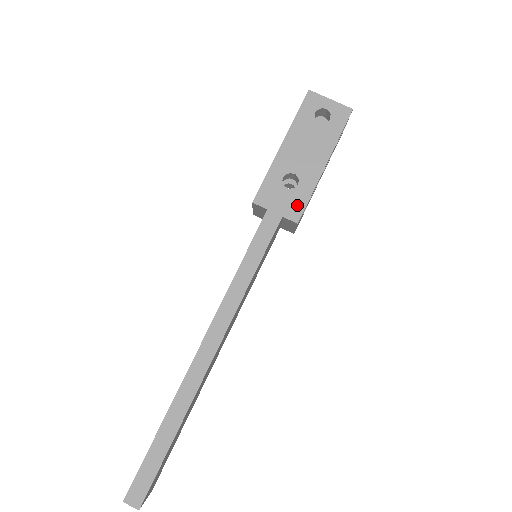
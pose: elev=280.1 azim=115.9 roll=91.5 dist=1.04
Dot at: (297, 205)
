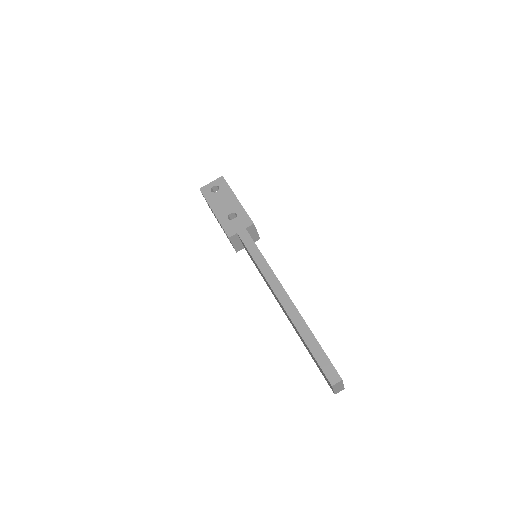
Dot at: (245, 219)
